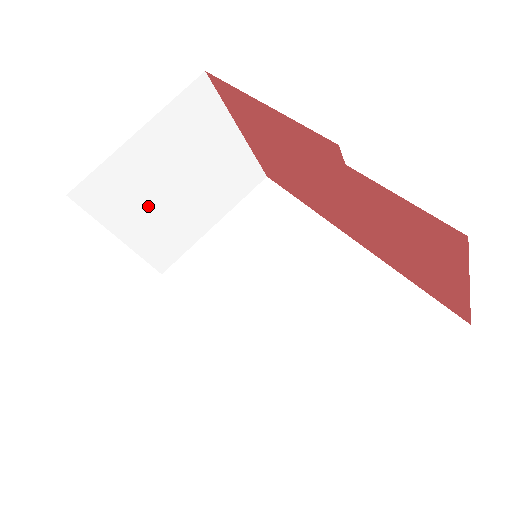
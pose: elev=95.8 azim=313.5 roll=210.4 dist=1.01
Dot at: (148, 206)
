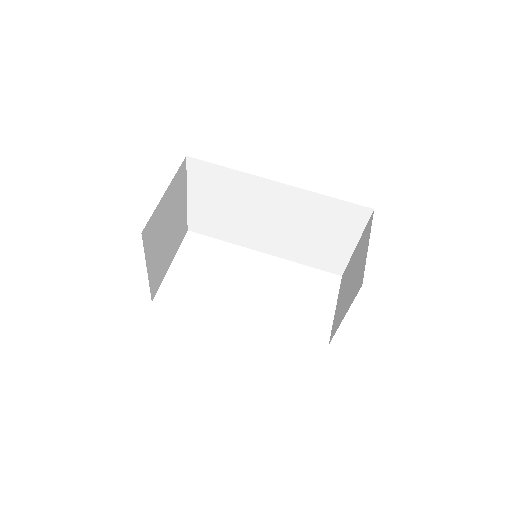
Dot at: (167, 251)
